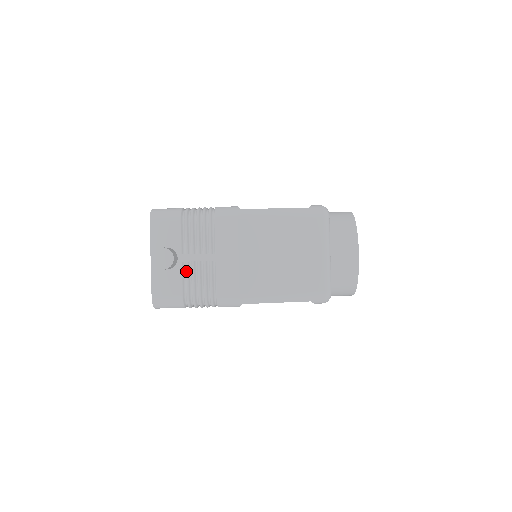
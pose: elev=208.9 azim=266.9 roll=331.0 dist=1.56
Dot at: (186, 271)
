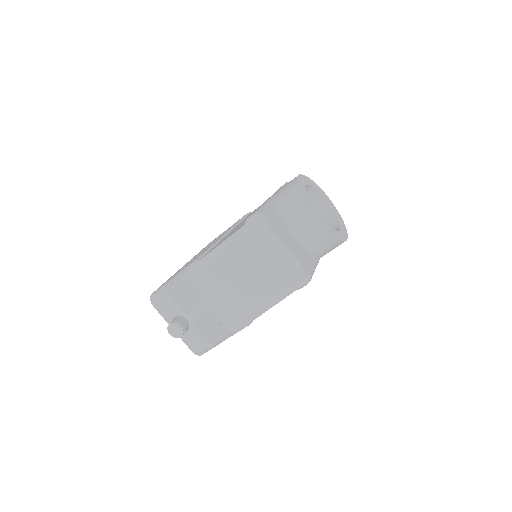
Dot at: (198, 324)
